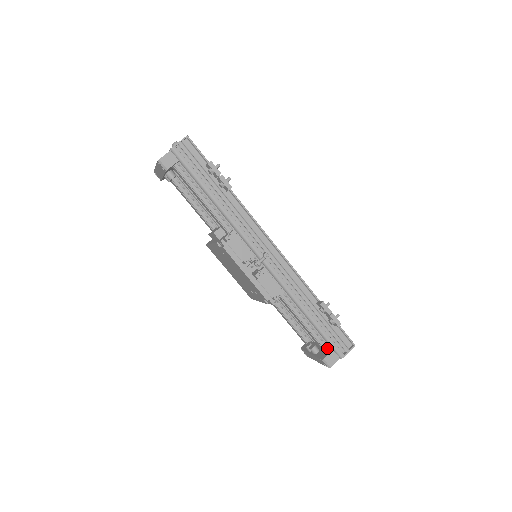
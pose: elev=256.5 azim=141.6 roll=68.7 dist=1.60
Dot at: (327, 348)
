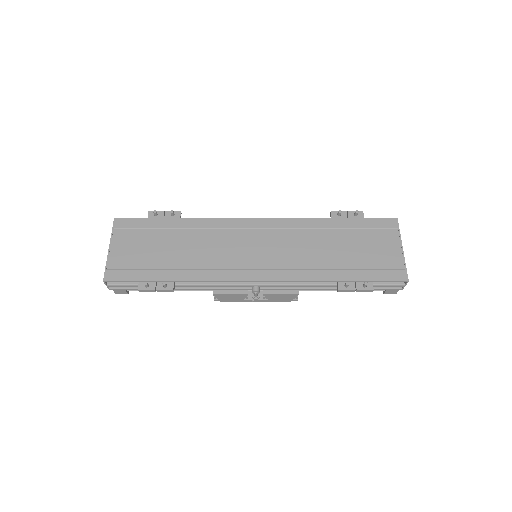
Dot at: occluded
